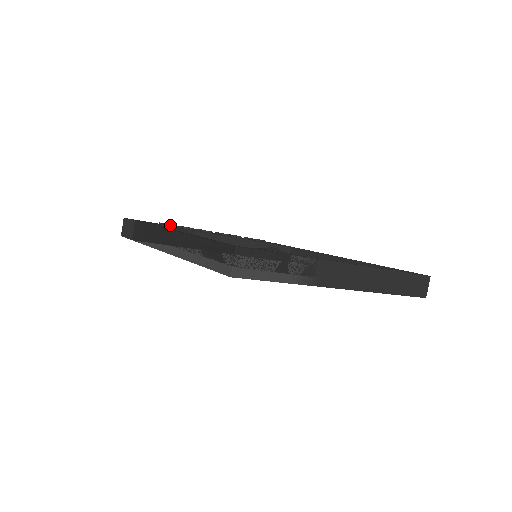
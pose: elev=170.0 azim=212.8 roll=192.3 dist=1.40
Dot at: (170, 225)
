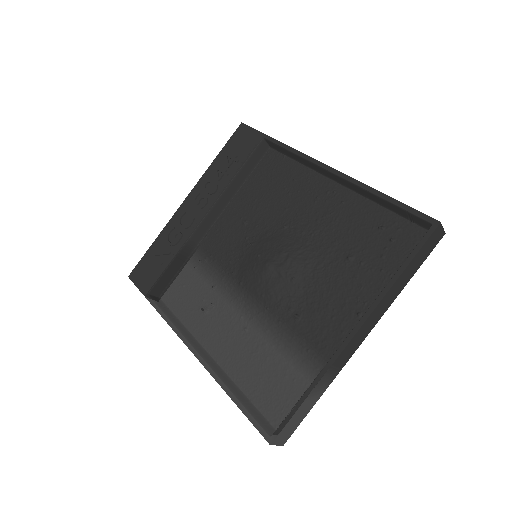
Dot at: (162, 255)
